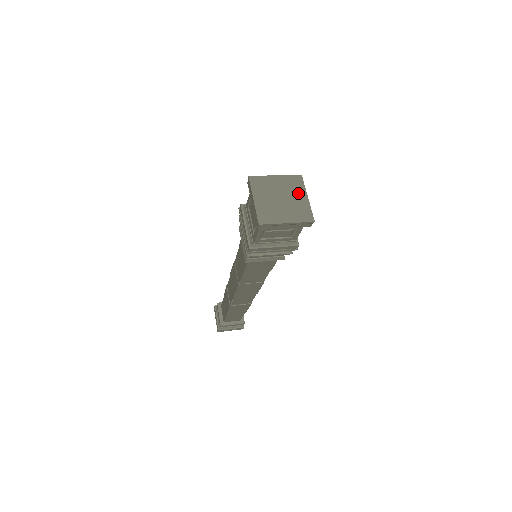
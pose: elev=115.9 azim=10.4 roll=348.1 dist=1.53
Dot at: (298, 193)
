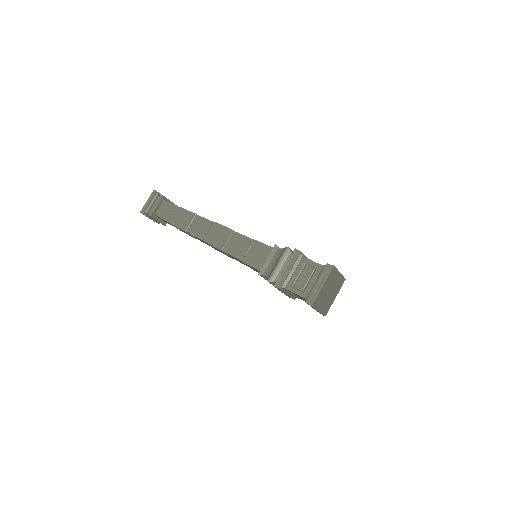
Dot at: (336, 292)
